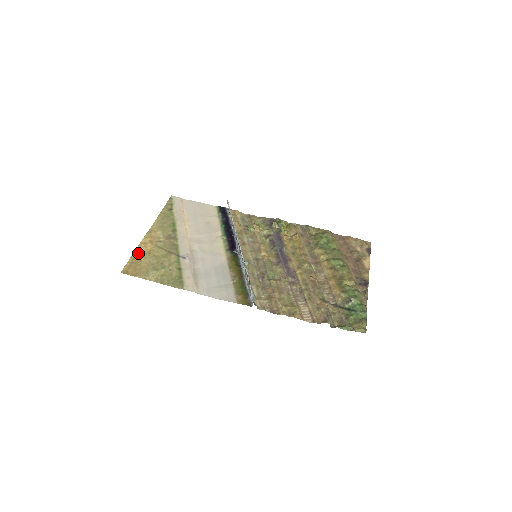
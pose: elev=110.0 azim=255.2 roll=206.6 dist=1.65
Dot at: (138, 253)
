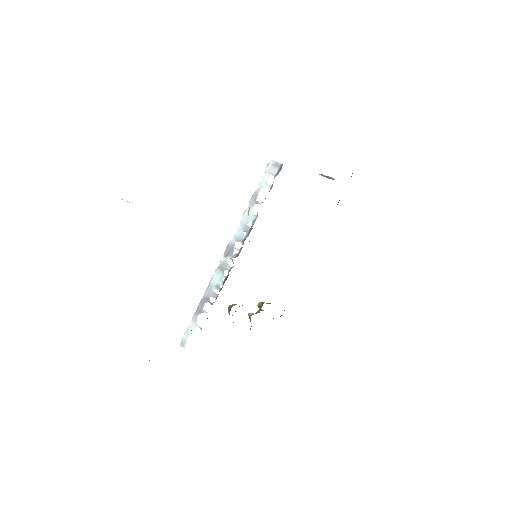
Dot at: occluded
